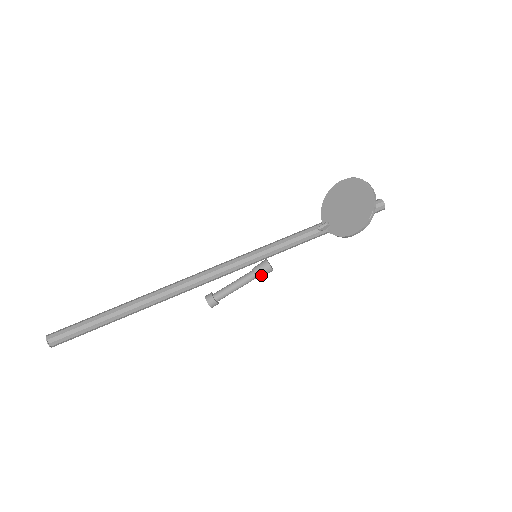
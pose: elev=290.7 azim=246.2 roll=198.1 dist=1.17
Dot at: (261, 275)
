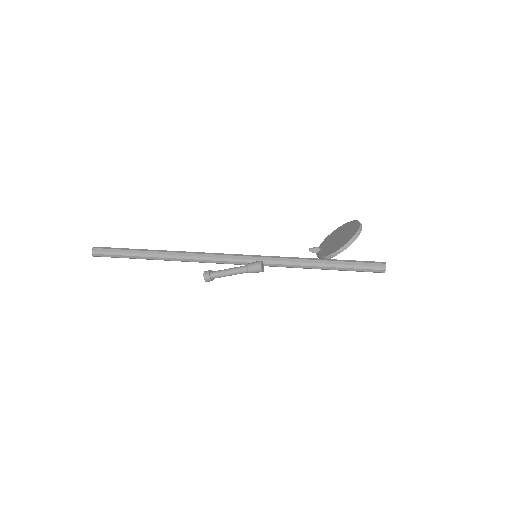
Dot at: (251, 270)
